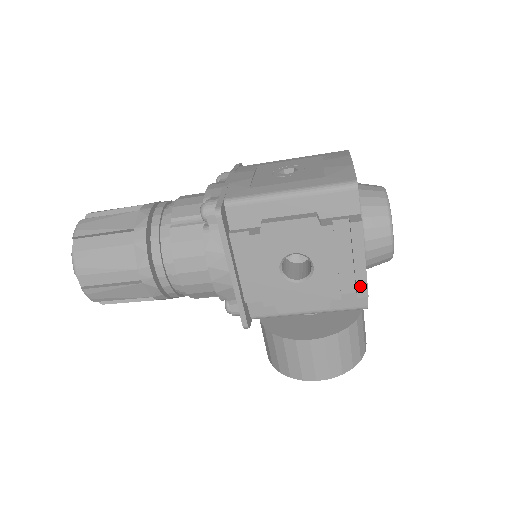
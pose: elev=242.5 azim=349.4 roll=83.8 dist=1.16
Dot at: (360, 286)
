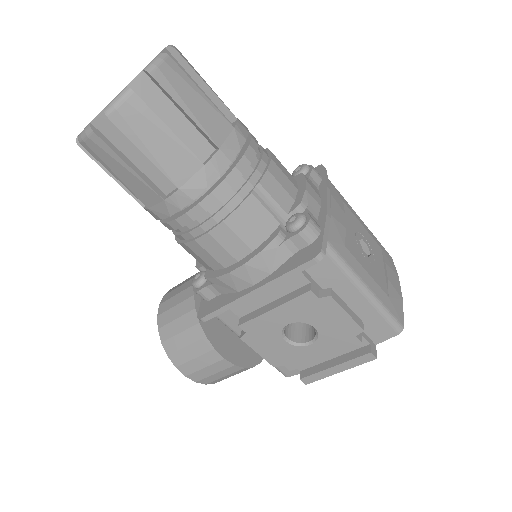
Dot at: (313, 377)
